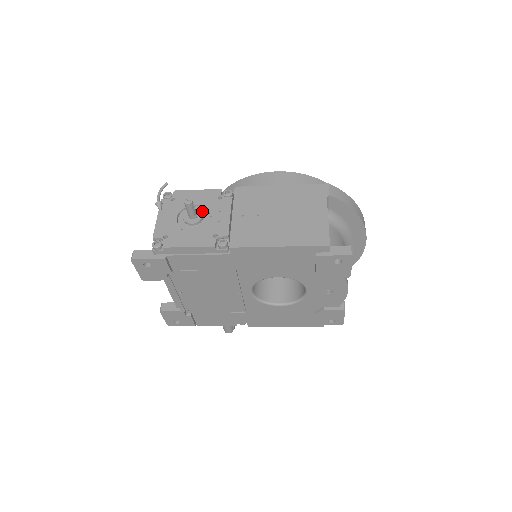
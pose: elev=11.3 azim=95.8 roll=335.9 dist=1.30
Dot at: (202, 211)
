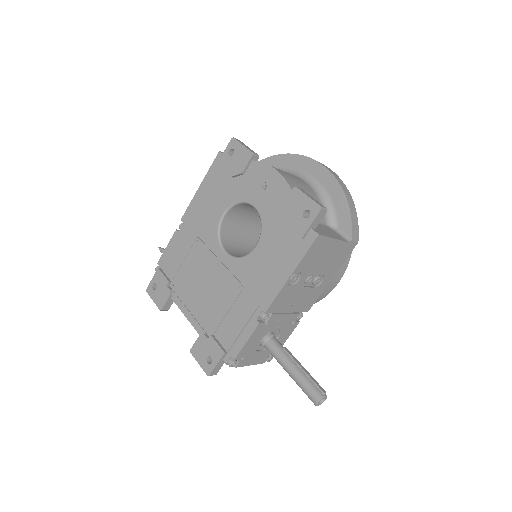
Dot at: occluded
